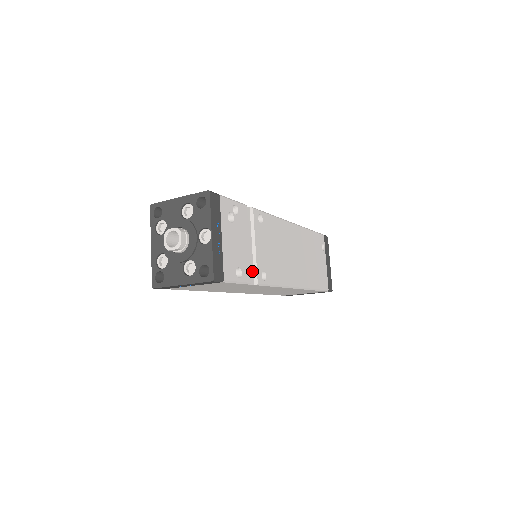
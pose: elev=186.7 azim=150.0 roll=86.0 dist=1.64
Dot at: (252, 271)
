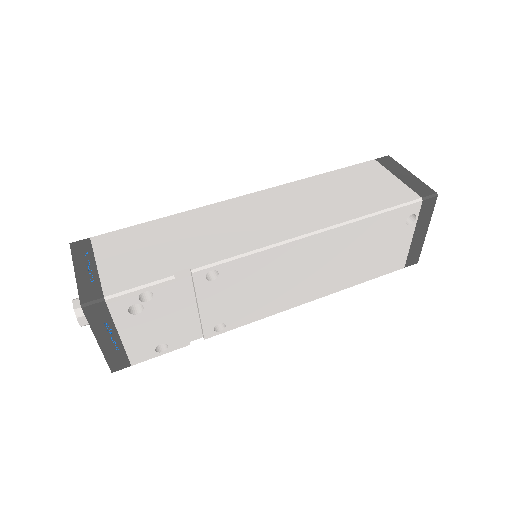
Dot at: (198, 327)
